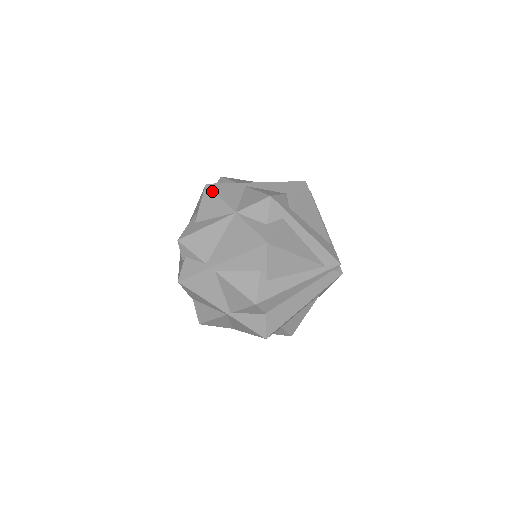
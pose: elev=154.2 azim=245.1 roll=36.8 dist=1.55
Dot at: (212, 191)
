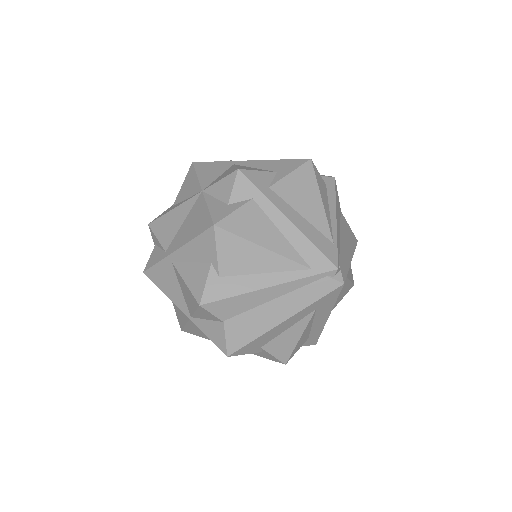
Dot at: (194, 169)
